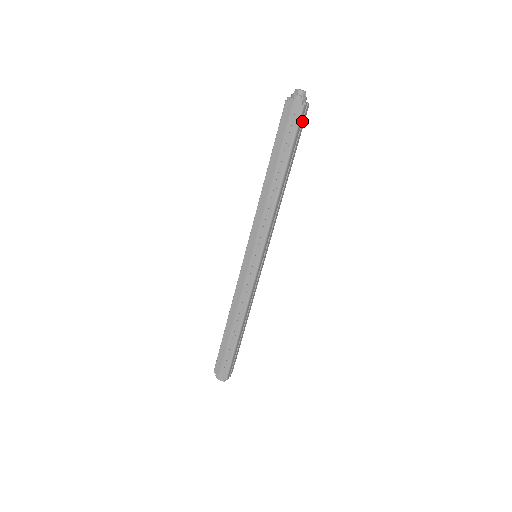
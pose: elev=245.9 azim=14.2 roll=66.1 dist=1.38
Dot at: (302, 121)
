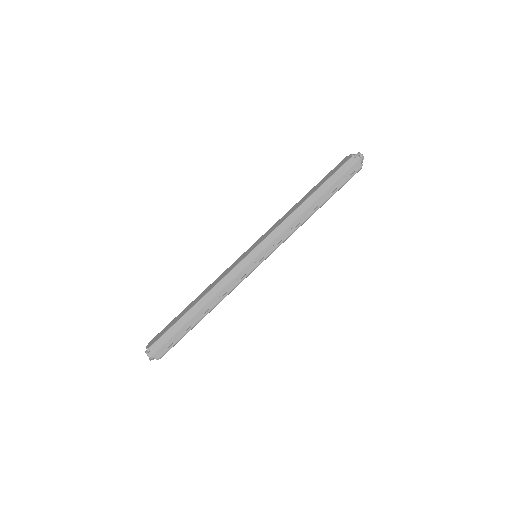
Dot at: occluded
